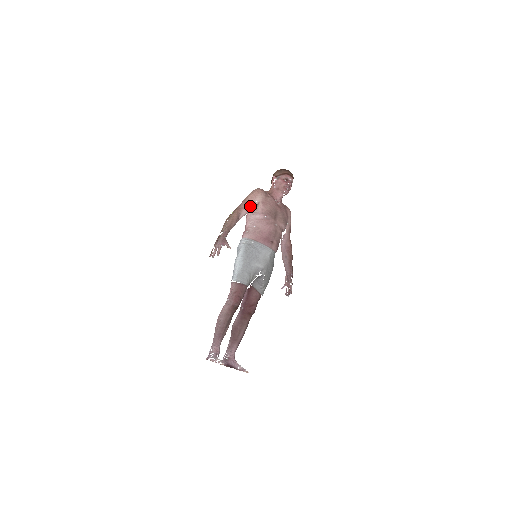
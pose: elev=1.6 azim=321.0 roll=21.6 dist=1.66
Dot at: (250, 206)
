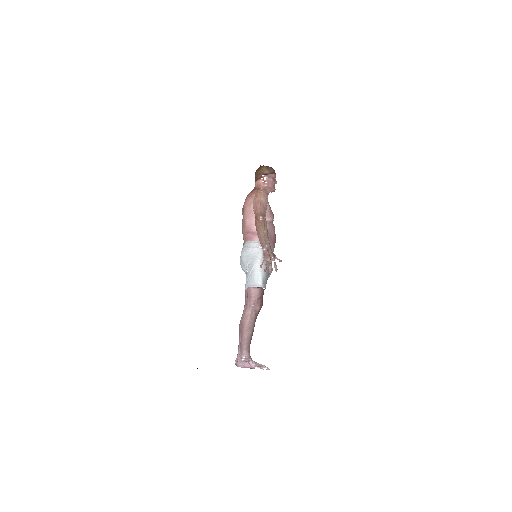
Dot at: occluded
